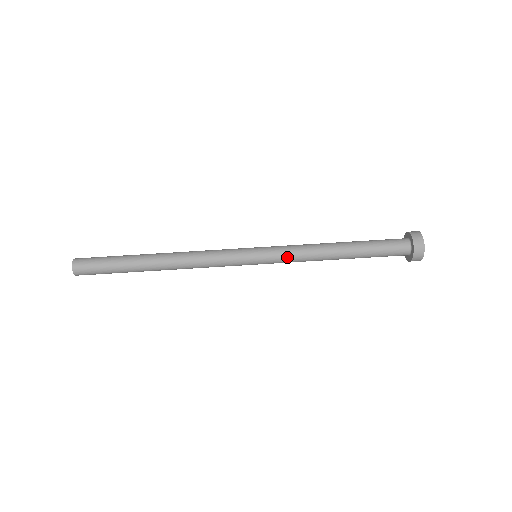
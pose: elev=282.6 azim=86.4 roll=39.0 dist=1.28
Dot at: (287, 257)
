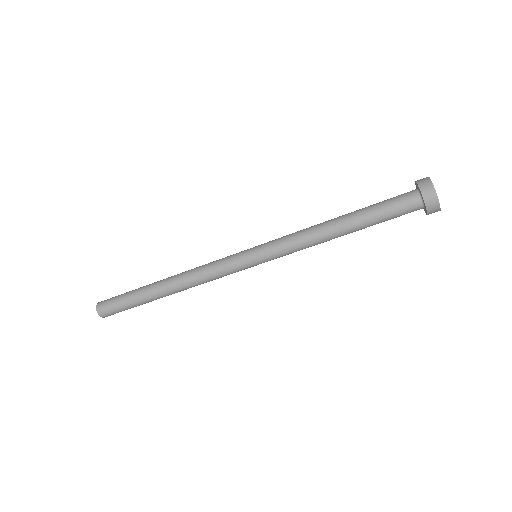
Dot at: (288, 254)
